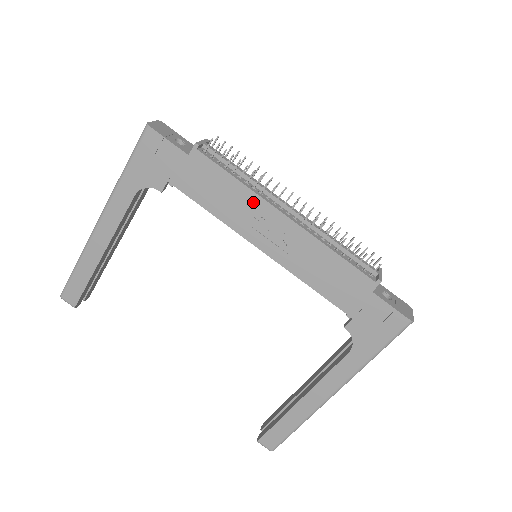
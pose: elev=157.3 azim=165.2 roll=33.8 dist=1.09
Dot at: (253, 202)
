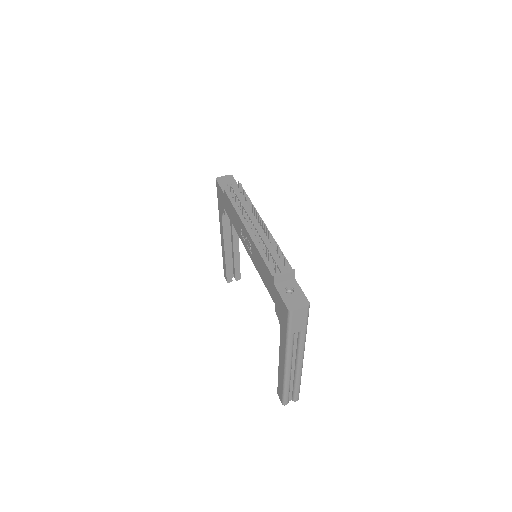
Dot at: (239, 220)
